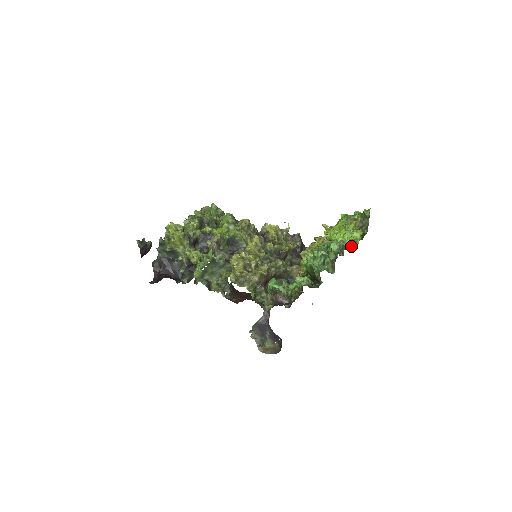
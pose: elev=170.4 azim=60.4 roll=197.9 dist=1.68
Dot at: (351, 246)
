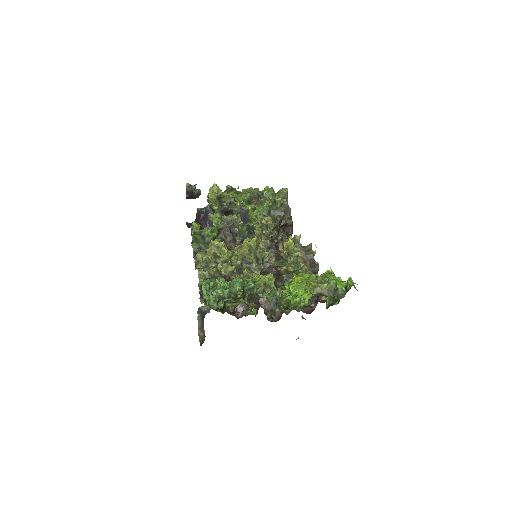
Dot at: (292, 304)
